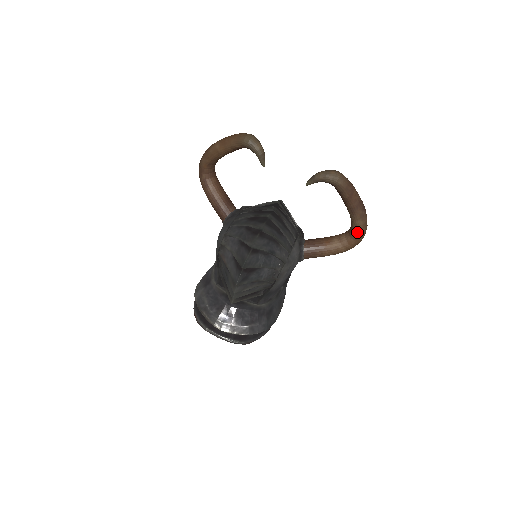
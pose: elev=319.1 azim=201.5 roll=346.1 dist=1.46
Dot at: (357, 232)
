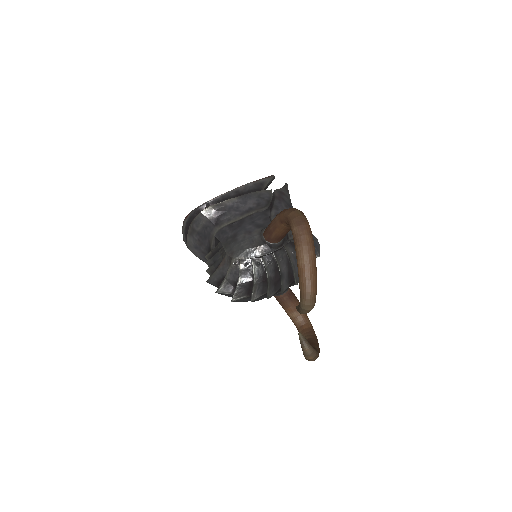
Dot at: occluded
